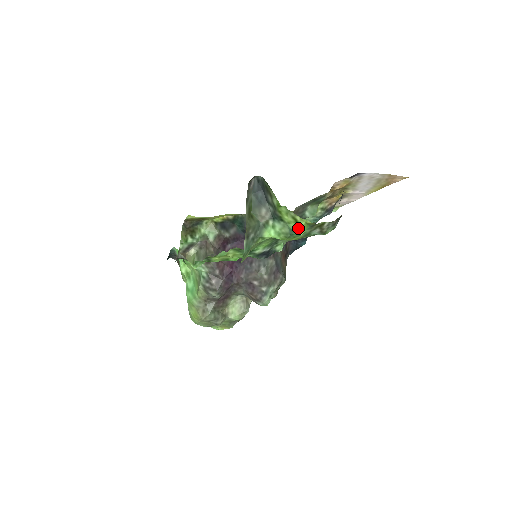
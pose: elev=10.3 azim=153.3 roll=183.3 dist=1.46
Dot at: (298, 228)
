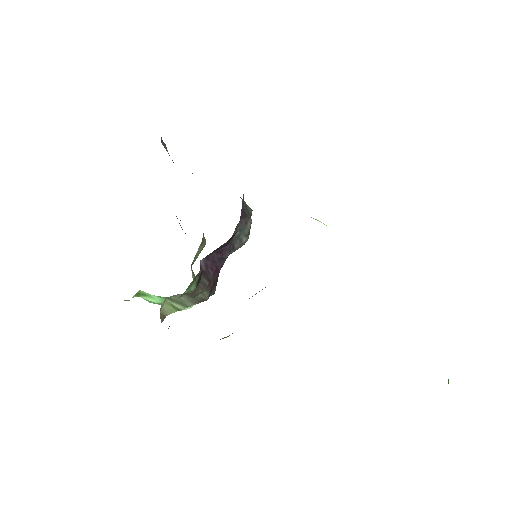
Dot at: occluded
